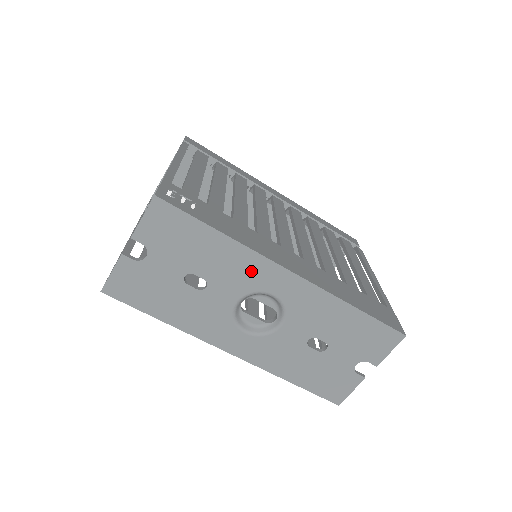
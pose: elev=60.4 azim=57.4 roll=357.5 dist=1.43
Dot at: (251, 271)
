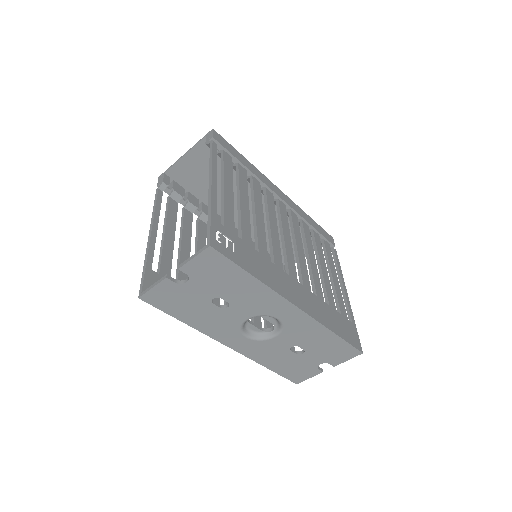
Dot at: (267, 303)
